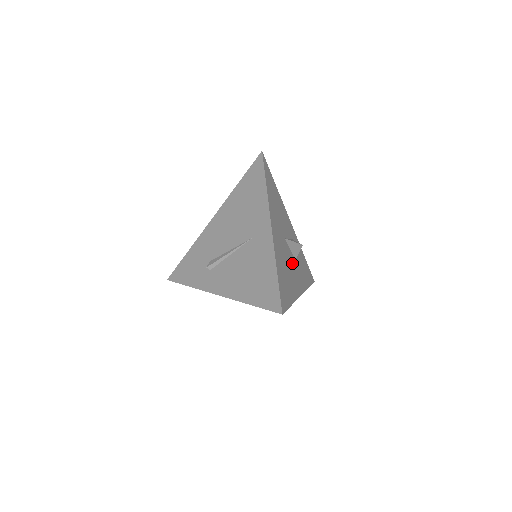
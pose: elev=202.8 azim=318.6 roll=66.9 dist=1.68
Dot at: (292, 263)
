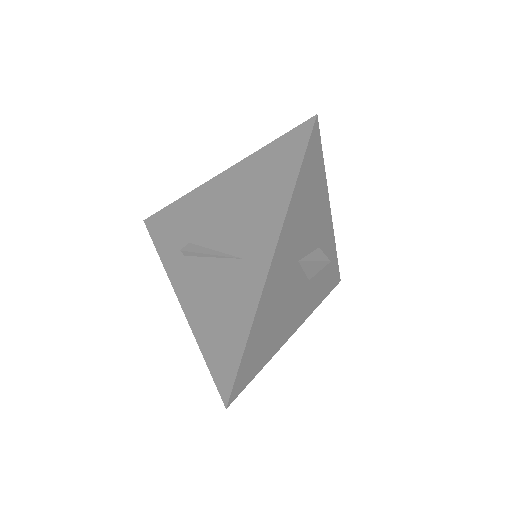
Dot at: (298, 292)
